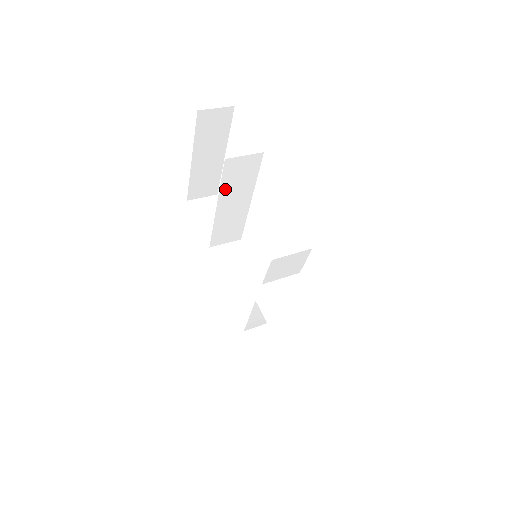
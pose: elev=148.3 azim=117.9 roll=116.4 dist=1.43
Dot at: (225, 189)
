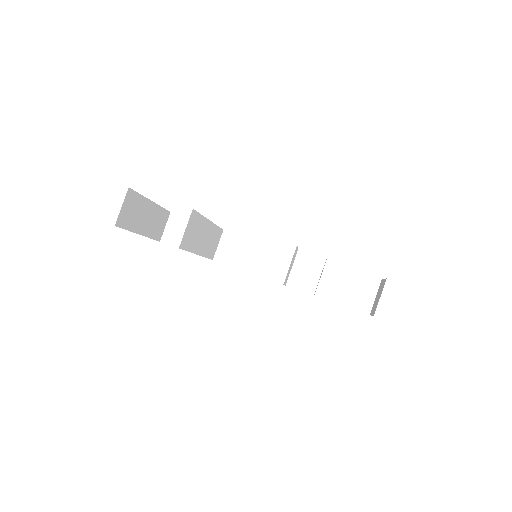
Dot at: (193, 247)
